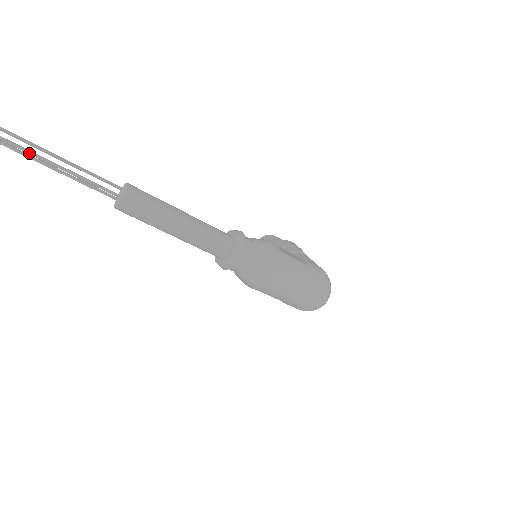
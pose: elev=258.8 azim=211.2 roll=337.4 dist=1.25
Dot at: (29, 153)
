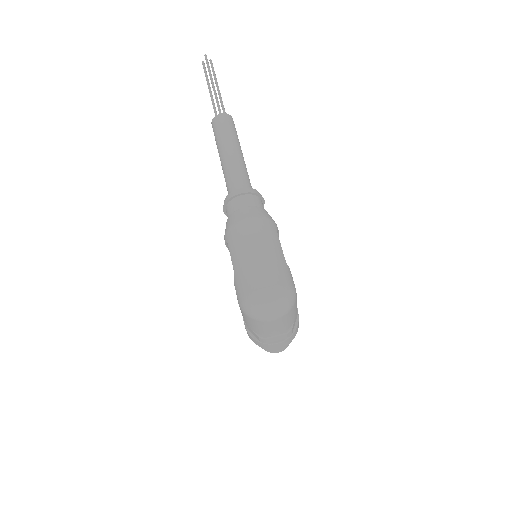
Dot at: (210, 73)
